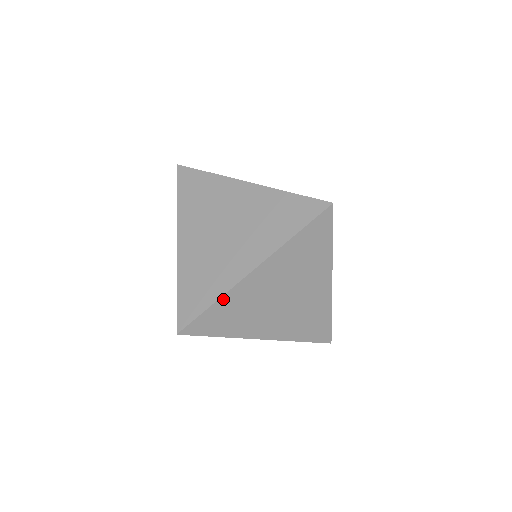
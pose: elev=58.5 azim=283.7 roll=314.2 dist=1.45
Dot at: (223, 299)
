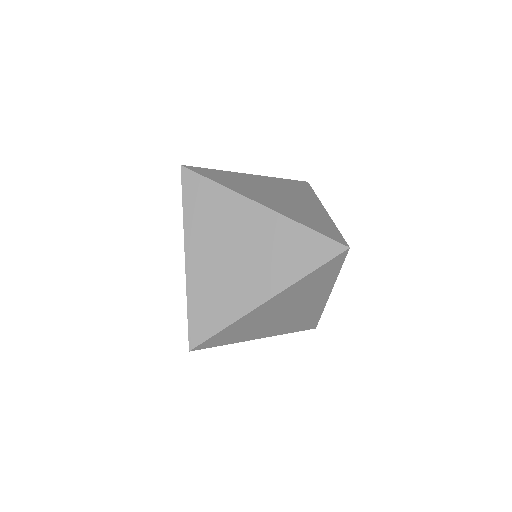
Dot at: (235, 323)
